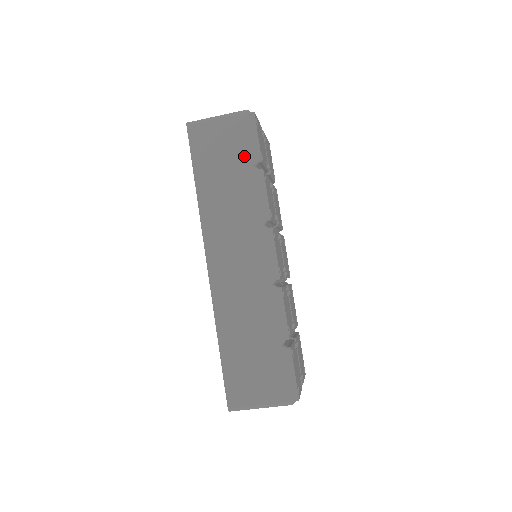
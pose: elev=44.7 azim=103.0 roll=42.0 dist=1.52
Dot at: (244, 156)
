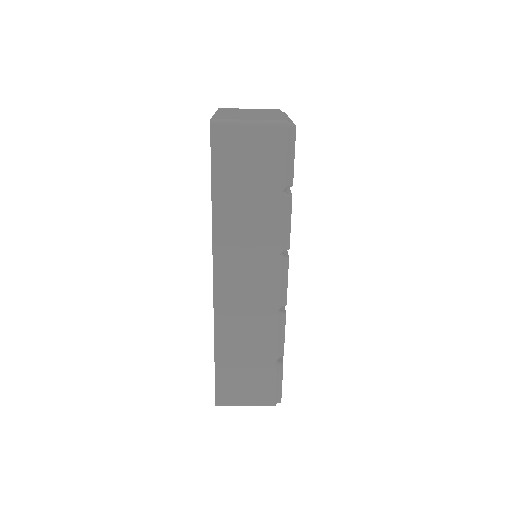
Dot at: (275, 179)
